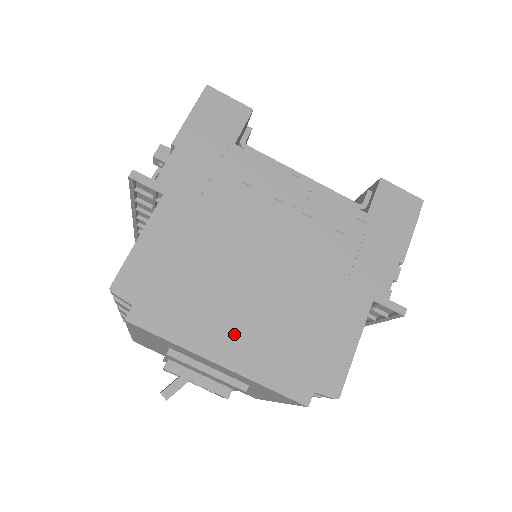
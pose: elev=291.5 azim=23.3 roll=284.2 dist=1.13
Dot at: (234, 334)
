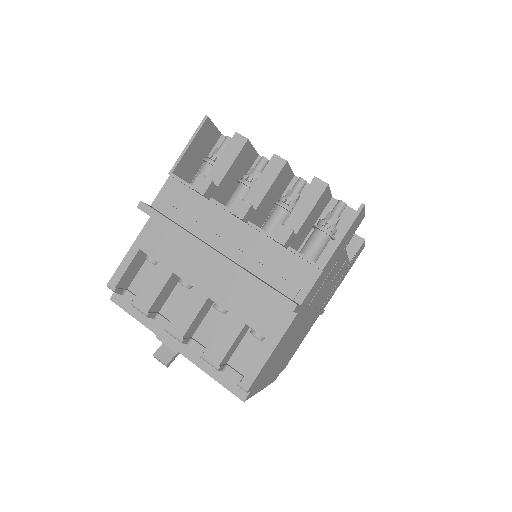
Dot at: (274, 371)
